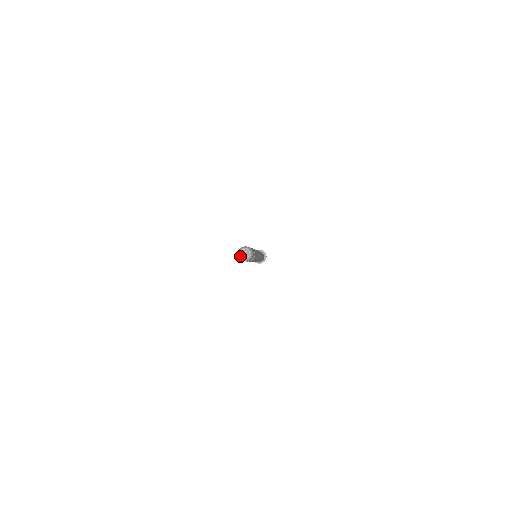
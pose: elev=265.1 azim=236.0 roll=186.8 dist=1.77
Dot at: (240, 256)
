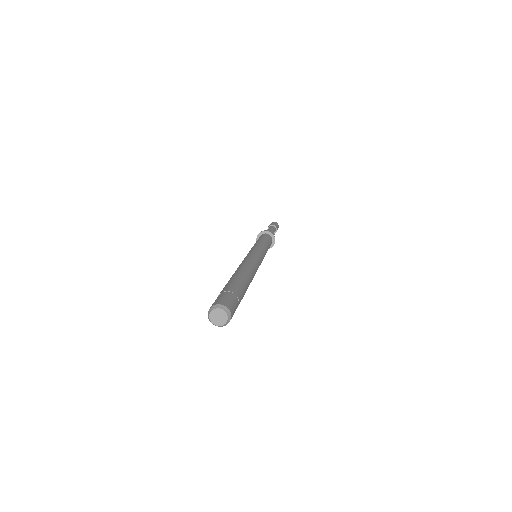
Dot at: (210, 314)
